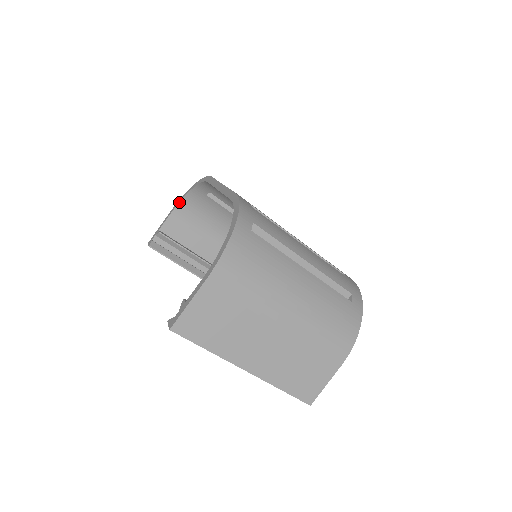
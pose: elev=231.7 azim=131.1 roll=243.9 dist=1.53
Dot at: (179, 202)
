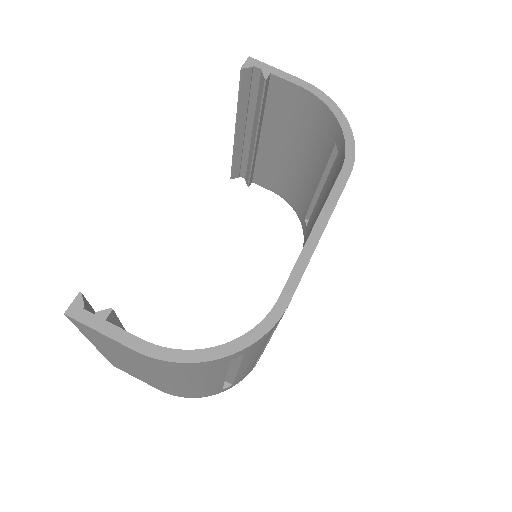
Dot at: (319, 97)
